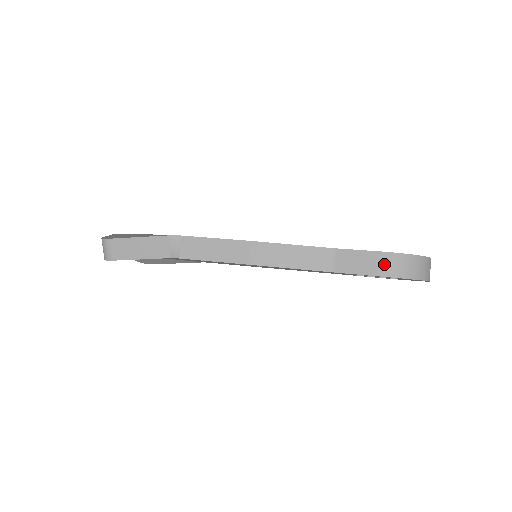
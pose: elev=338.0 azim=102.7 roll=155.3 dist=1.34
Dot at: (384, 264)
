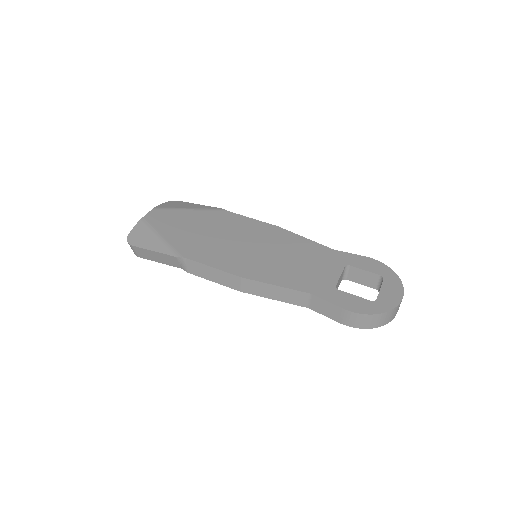
Dot at: (347, 318)
